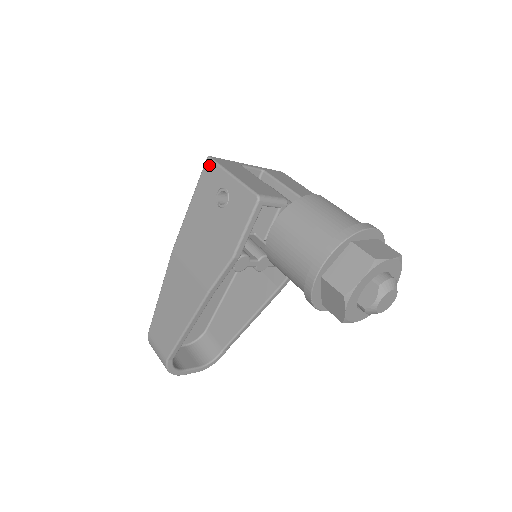
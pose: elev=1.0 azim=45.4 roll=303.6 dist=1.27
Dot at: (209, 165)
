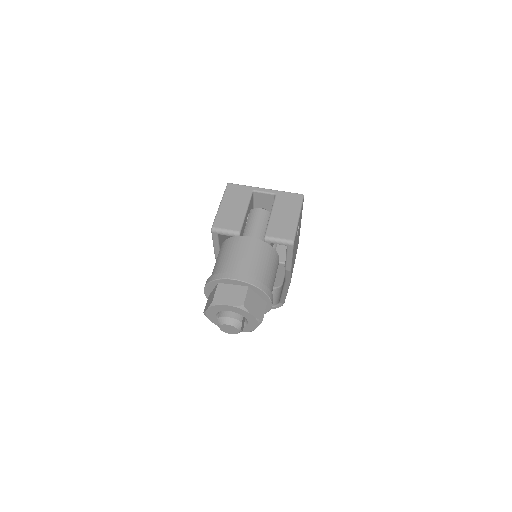
Dot at: occluded
